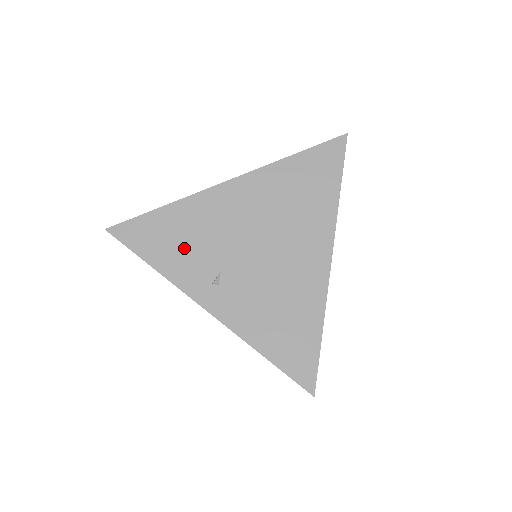
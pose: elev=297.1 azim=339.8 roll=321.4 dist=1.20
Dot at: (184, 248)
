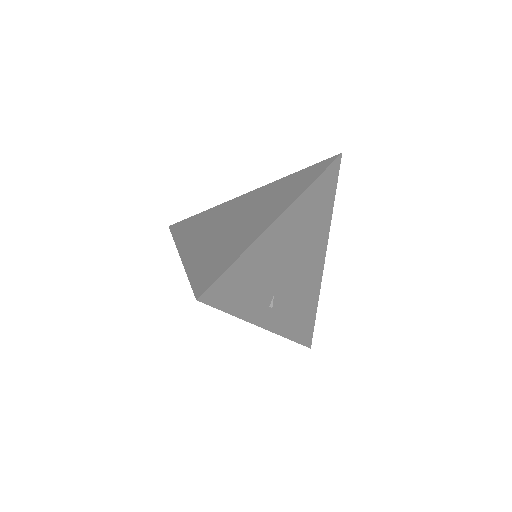
Dot at: (253, 288)
